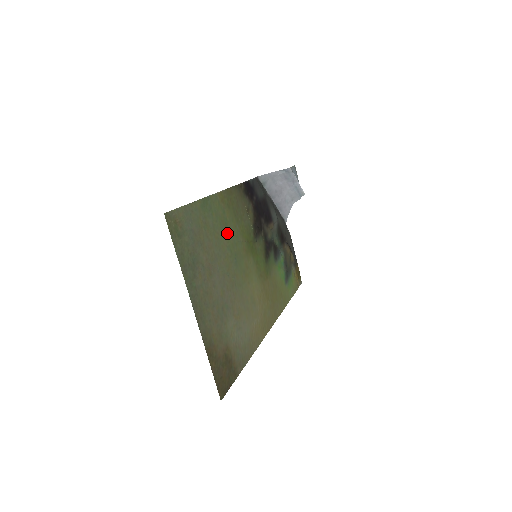
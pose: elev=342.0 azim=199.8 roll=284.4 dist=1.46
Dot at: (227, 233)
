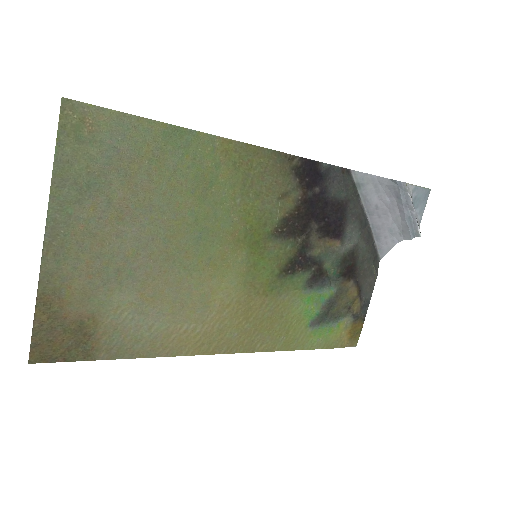
Dot at: (205, 195)
